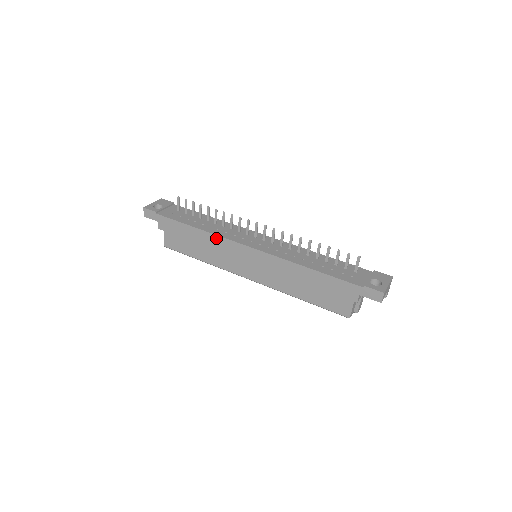
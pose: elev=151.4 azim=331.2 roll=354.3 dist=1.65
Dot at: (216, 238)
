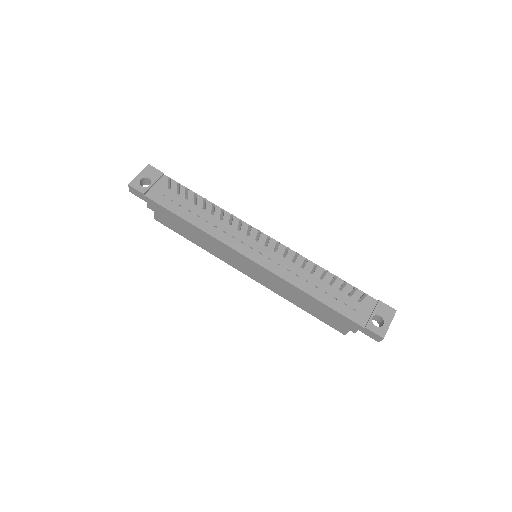
Dot at: (213, 239)
